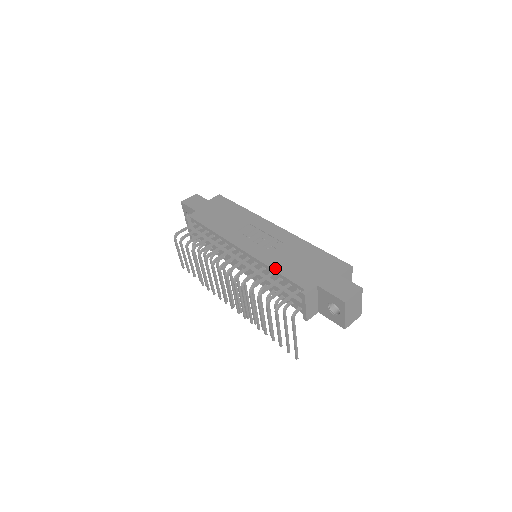
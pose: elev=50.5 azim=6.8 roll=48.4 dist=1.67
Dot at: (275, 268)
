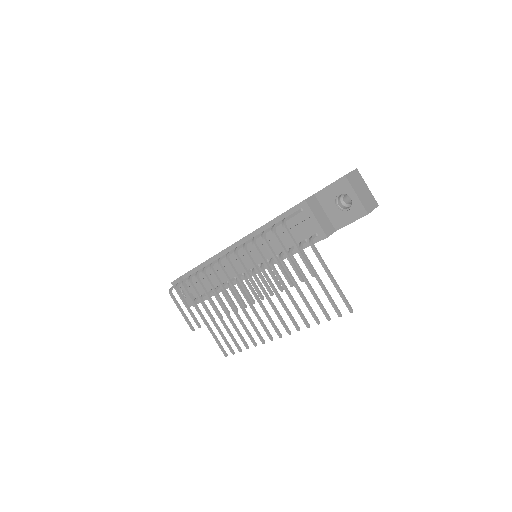
Dot at: (270, 221)
